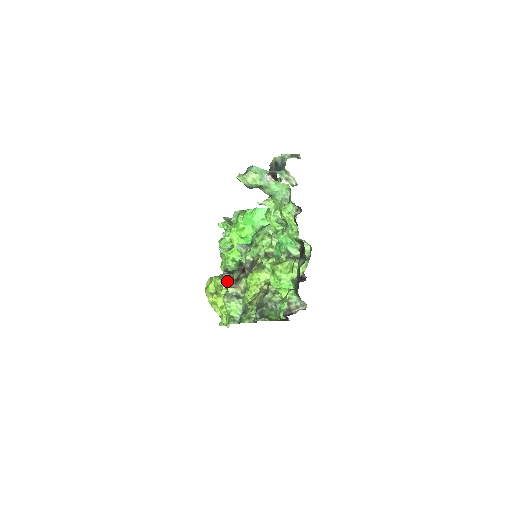
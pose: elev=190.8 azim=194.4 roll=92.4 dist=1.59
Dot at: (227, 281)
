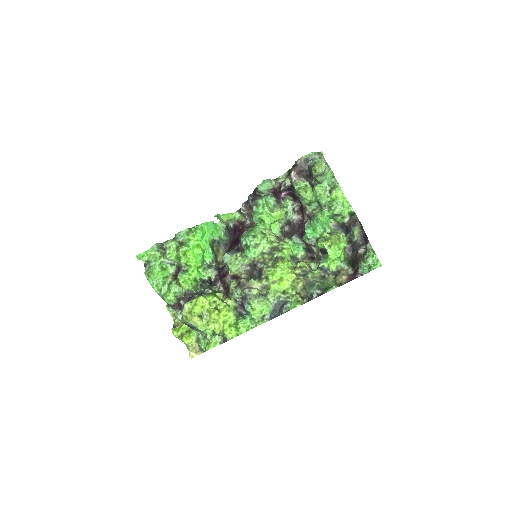
Dot at: (217, 296)
